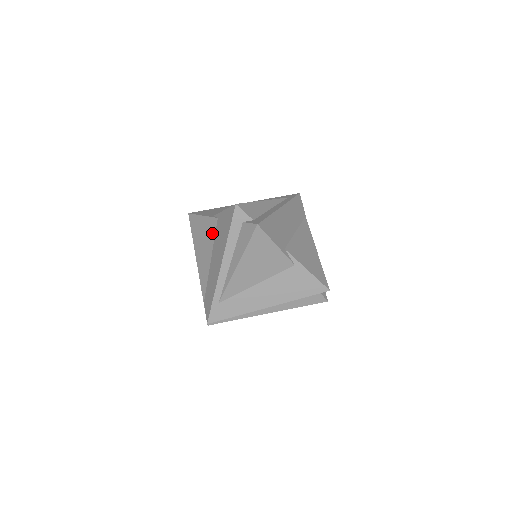
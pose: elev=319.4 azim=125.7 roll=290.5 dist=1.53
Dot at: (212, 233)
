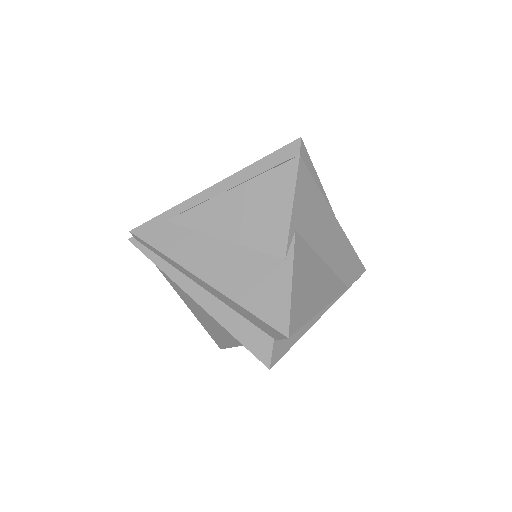
Dot at: occluded
